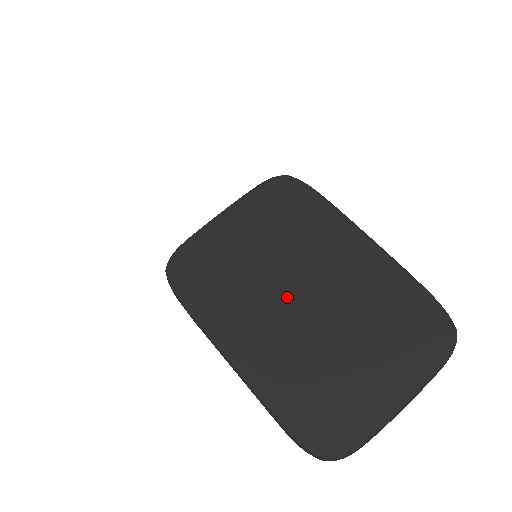
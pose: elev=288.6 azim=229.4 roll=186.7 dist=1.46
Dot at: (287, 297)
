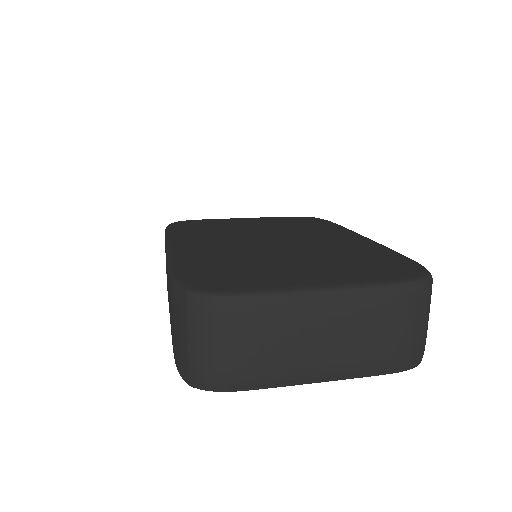
Dot at: (258, 239)
